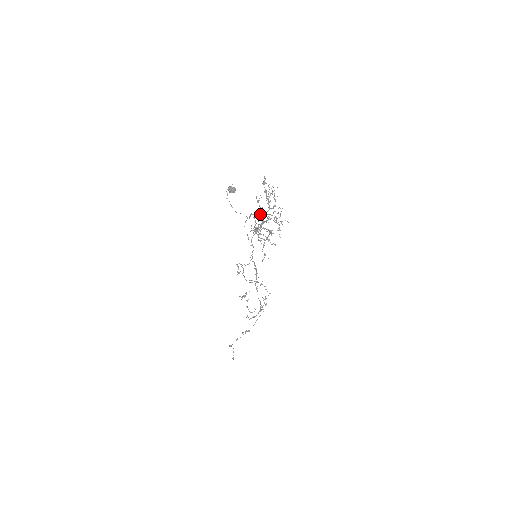
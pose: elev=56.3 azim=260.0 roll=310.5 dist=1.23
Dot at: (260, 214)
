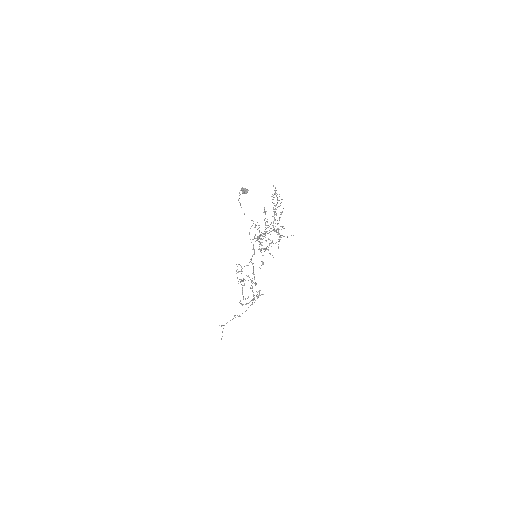
Dot at: occluded
